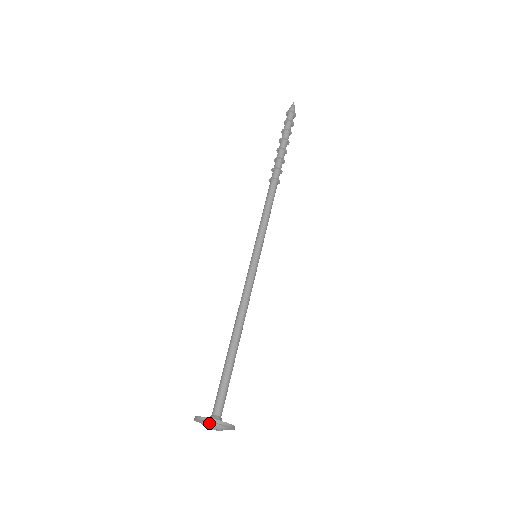
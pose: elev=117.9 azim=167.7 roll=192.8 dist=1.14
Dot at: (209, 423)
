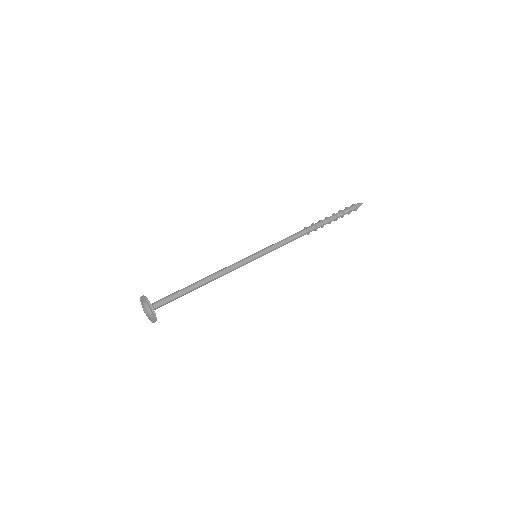
Dot at: (144, 301)
